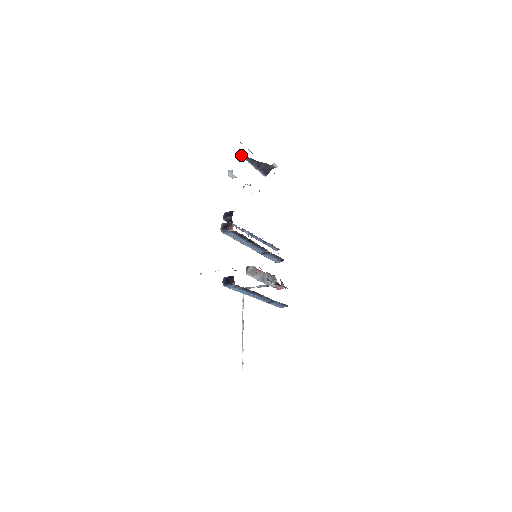
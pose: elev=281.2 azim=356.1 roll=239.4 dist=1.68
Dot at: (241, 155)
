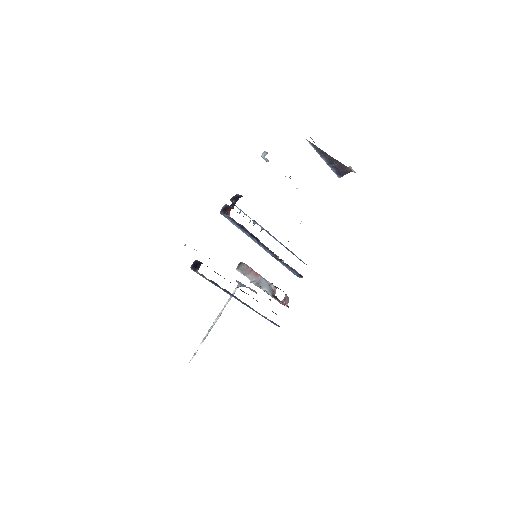
Dot at: (309, 141)
